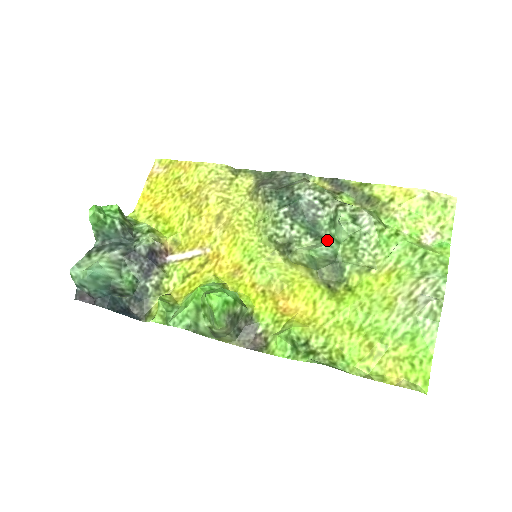
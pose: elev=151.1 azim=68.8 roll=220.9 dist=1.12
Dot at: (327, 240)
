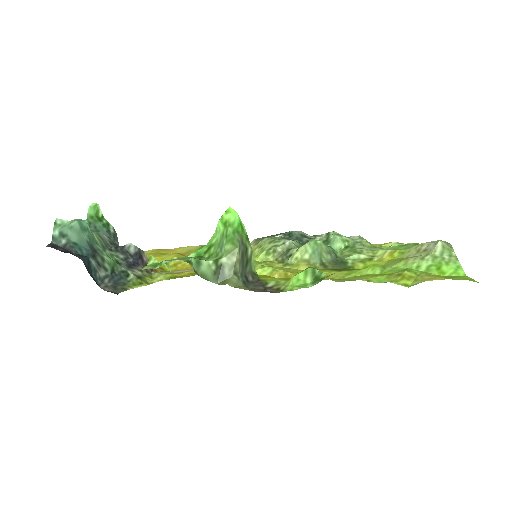
Dot at: occluded
